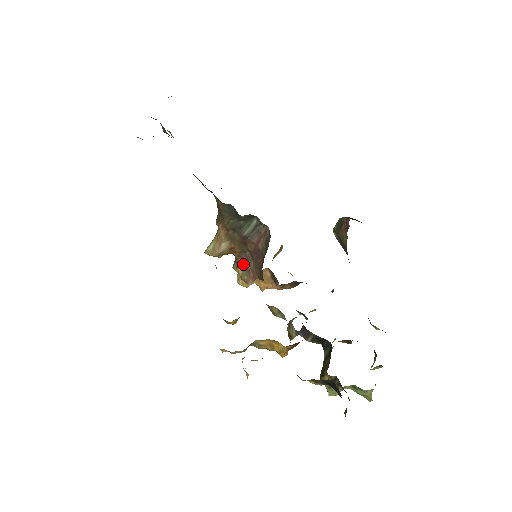
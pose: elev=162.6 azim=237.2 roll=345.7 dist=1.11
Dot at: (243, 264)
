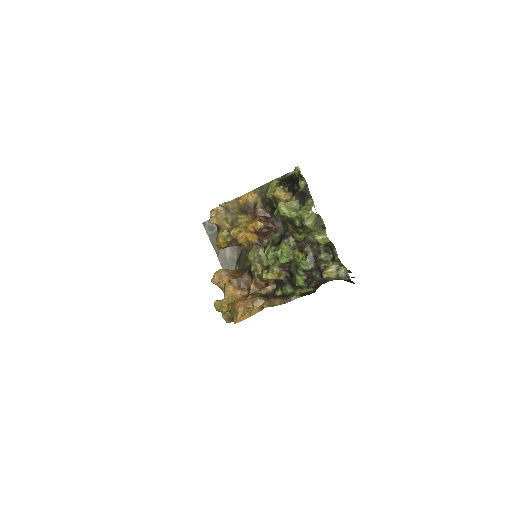
Dot at: occluded
